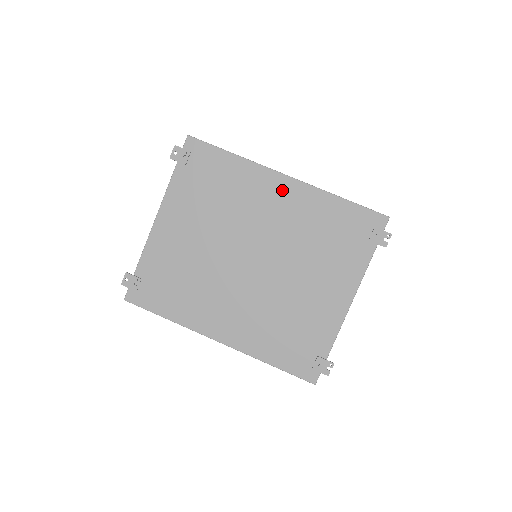
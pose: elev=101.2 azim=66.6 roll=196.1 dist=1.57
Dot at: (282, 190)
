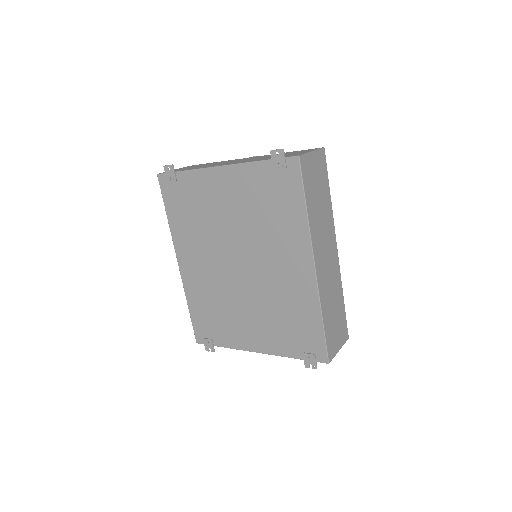
Dot at: (301, 268)
